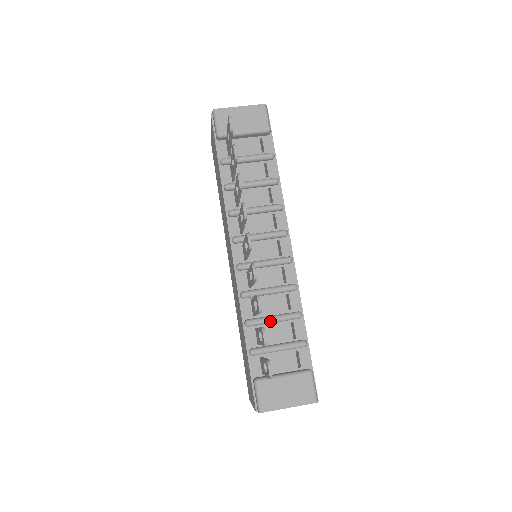
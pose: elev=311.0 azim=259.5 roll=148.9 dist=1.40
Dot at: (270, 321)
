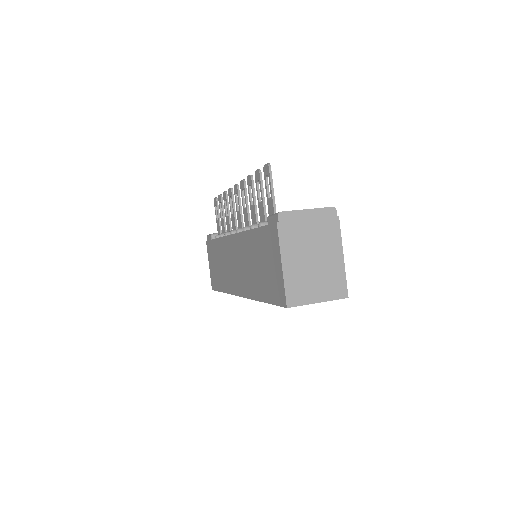
Dot at: occluded
